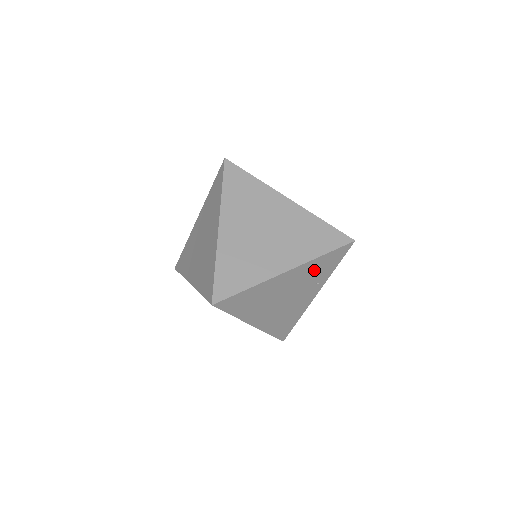
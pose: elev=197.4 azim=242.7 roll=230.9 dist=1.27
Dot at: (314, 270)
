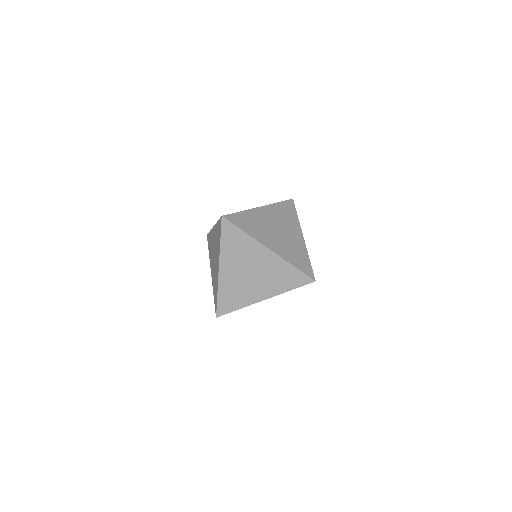
Dot at: occluded
